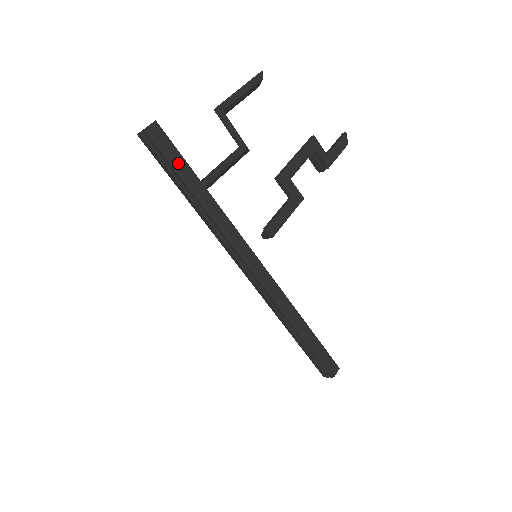
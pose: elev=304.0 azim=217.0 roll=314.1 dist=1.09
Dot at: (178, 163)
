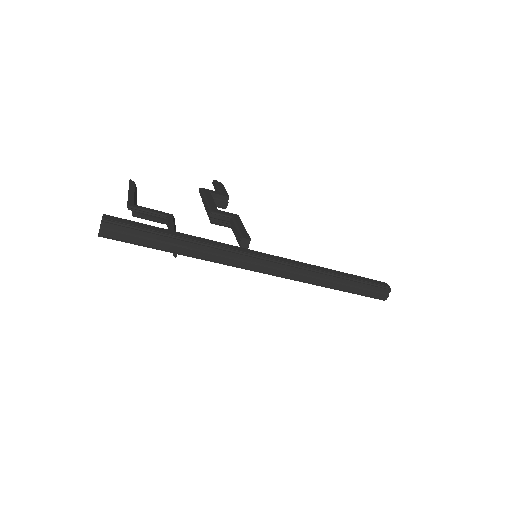
Dot at: (146, 228)
